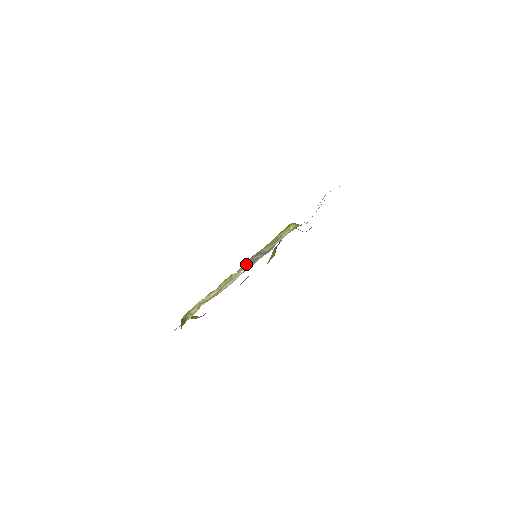
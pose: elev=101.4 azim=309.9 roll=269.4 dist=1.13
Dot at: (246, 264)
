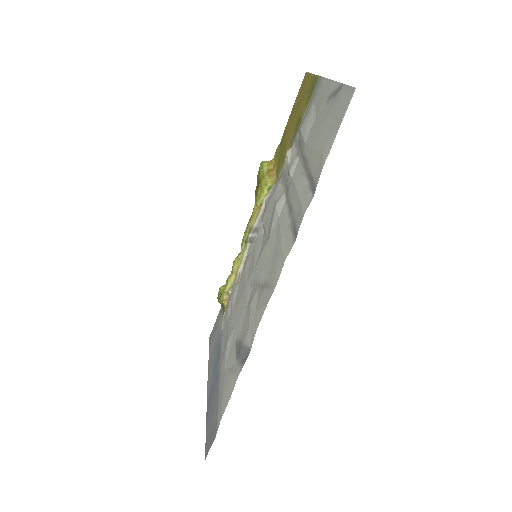
Dot at: (245, 244)
